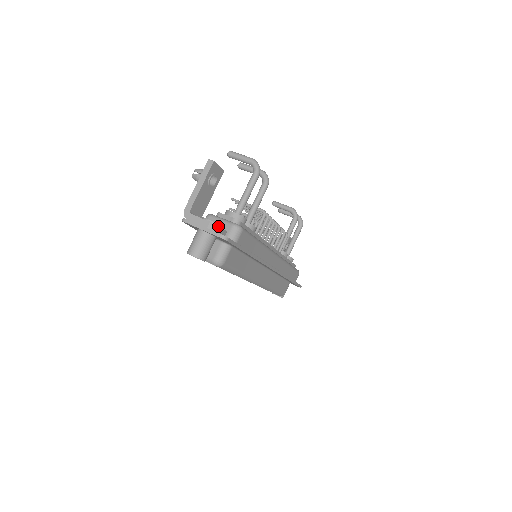
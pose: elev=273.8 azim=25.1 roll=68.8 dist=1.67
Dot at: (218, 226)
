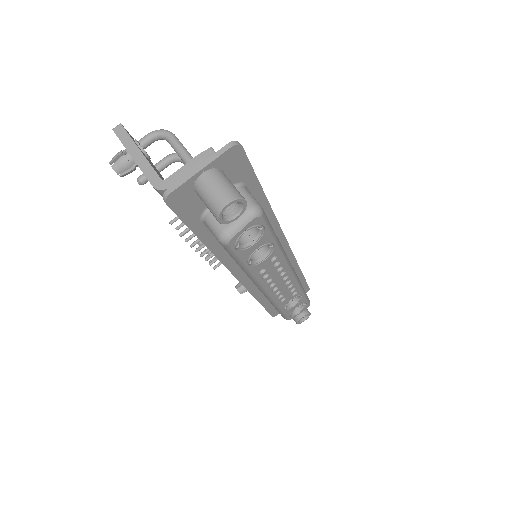
Dot at: (212, 149)
